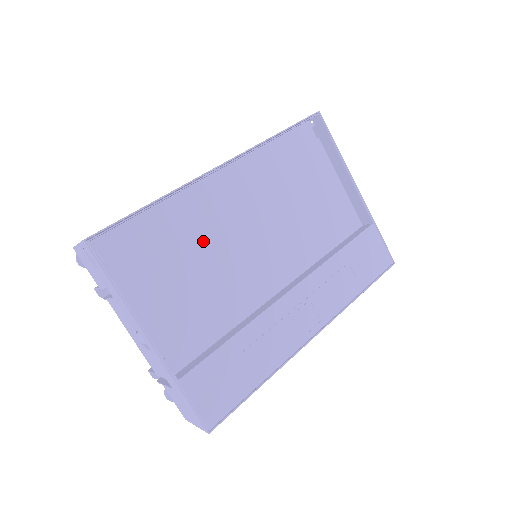
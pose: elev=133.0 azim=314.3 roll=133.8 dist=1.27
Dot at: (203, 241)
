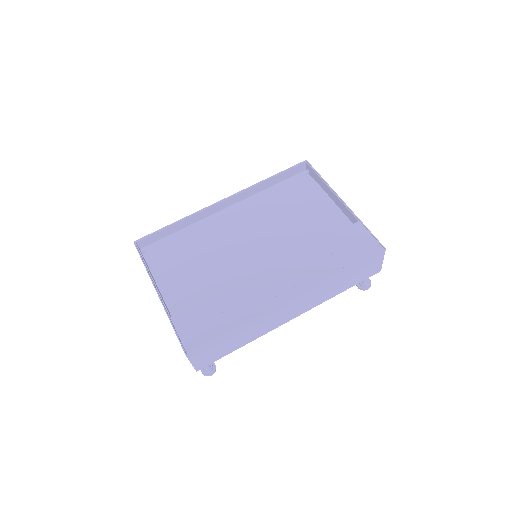
Dot at: (211, 245)
